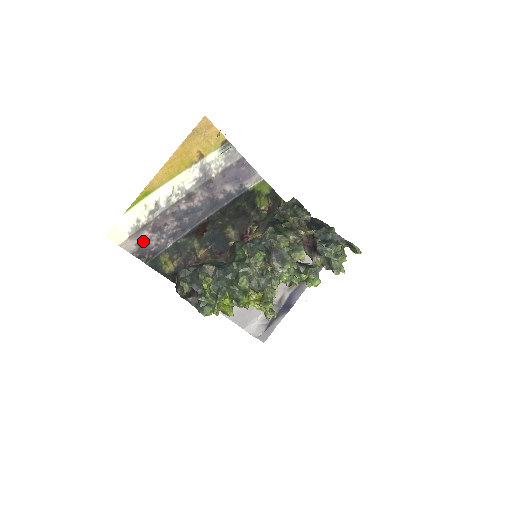
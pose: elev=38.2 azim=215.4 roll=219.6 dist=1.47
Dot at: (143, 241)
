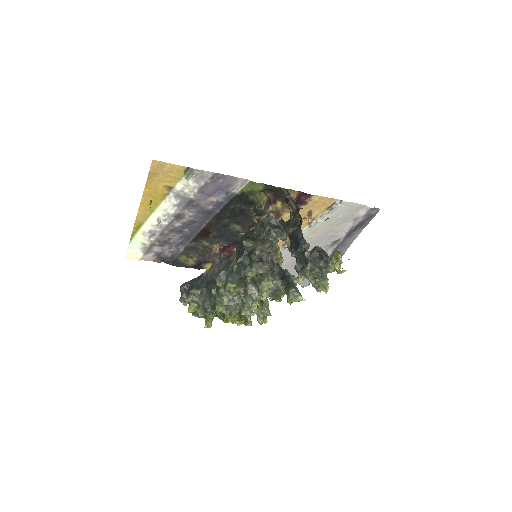
Dot at: (158, 252)
